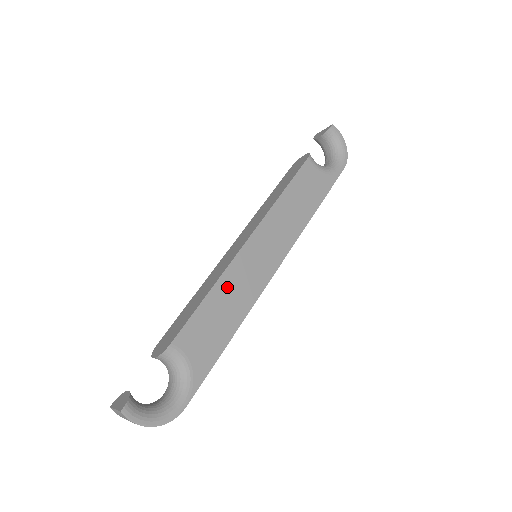
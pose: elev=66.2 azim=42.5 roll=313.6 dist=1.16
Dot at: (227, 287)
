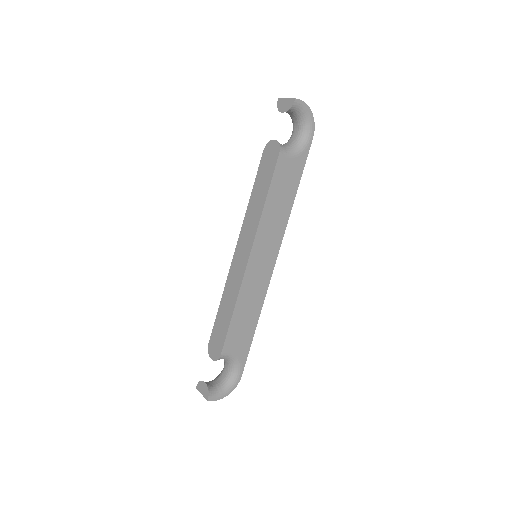
Dot at: (244, 300)
